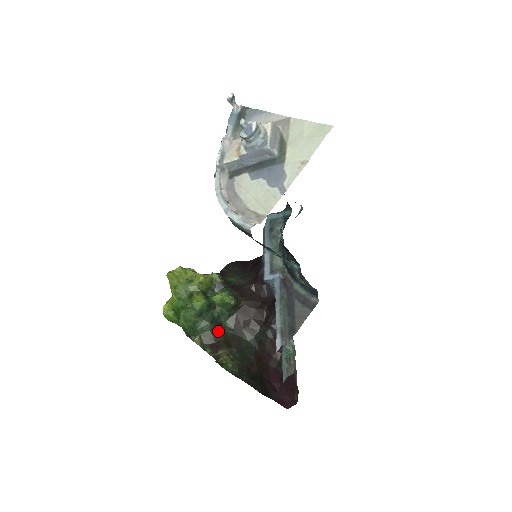
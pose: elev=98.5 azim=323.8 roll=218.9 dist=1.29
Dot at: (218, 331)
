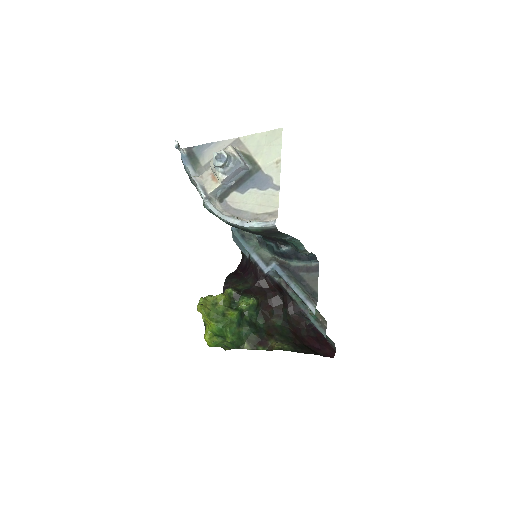
Dot at: (257, 330)
